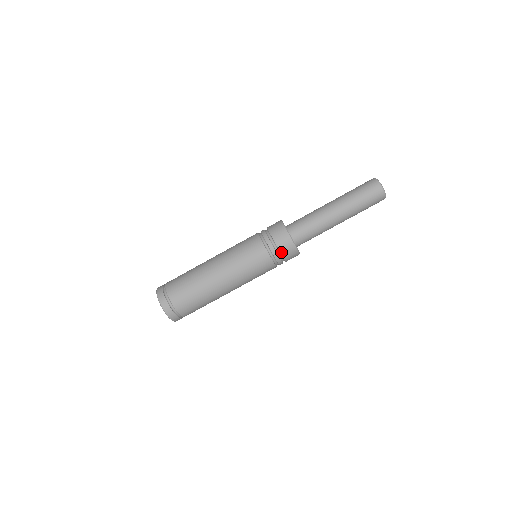
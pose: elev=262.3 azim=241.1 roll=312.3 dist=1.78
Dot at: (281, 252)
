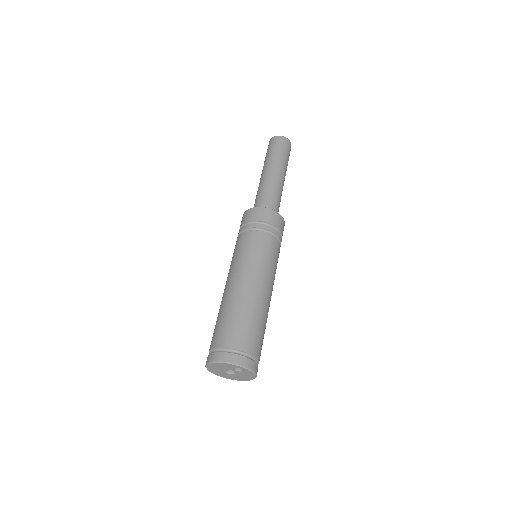
Dot at: (263, 221)
